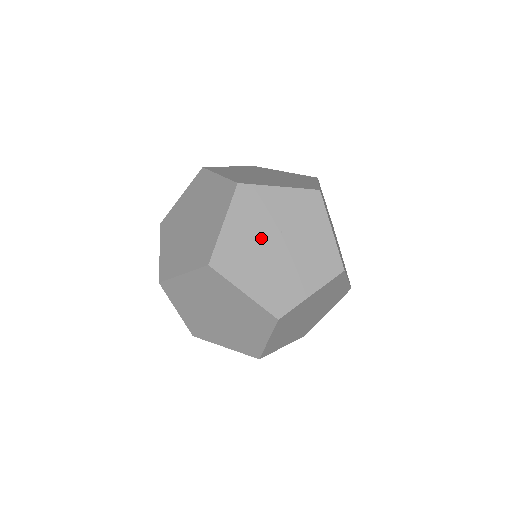
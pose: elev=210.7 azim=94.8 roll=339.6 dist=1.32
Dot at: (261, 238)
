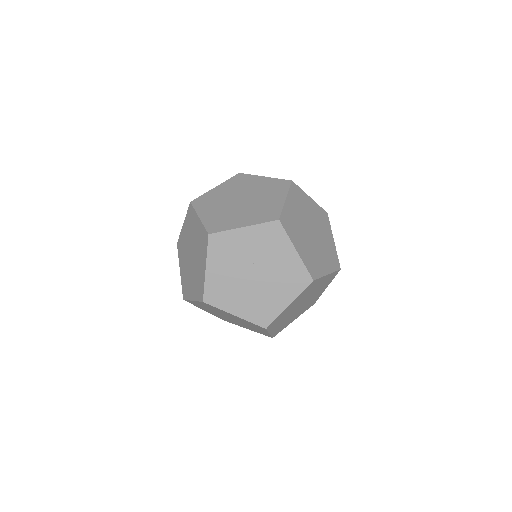
Dot at: (238, 272)
